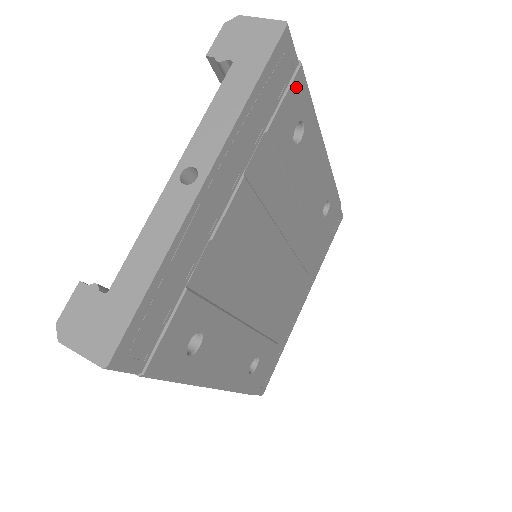
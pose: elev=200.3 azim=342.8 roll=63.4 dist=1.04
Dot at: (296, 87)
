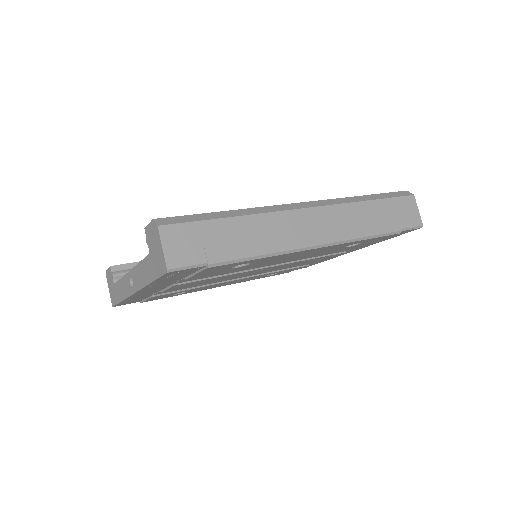
Dot at: (211, 269)
